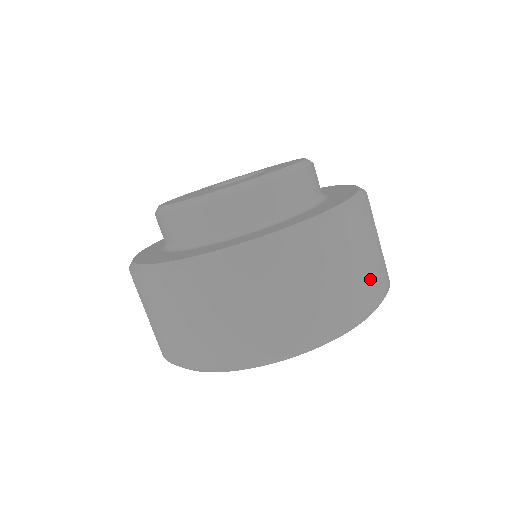
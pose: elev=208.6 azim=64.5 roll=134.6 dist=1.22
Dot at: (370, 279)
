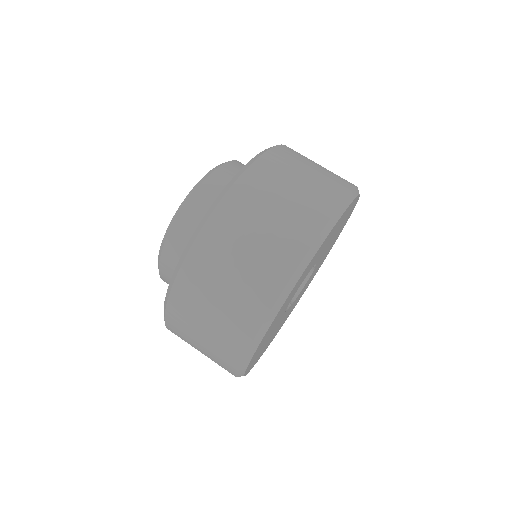
Dot at: (331, 176)
